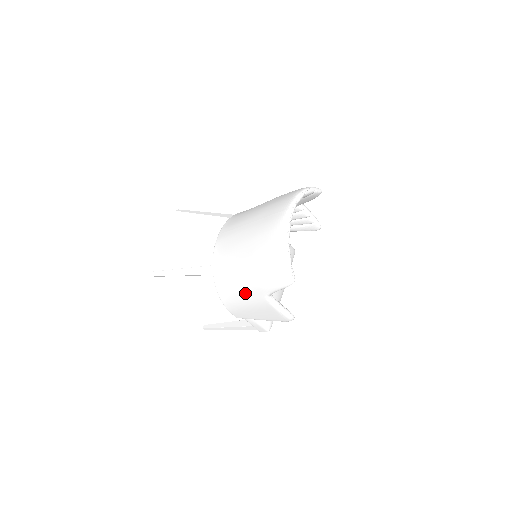
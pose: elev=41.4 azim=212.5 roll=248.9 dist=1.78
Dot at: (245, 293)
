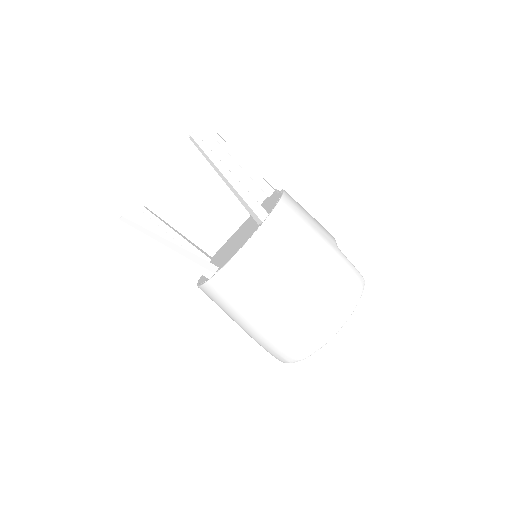
Dot at: (231, 317)
